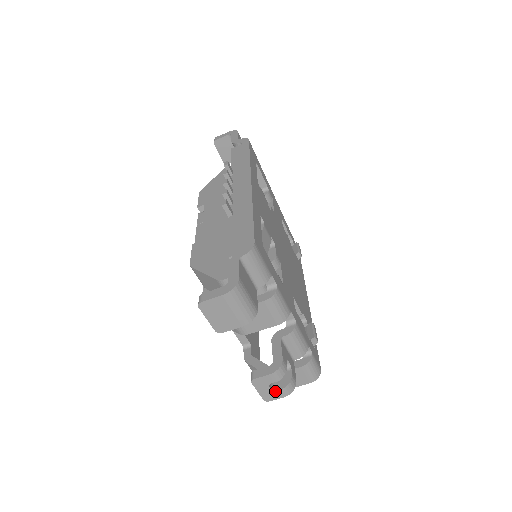
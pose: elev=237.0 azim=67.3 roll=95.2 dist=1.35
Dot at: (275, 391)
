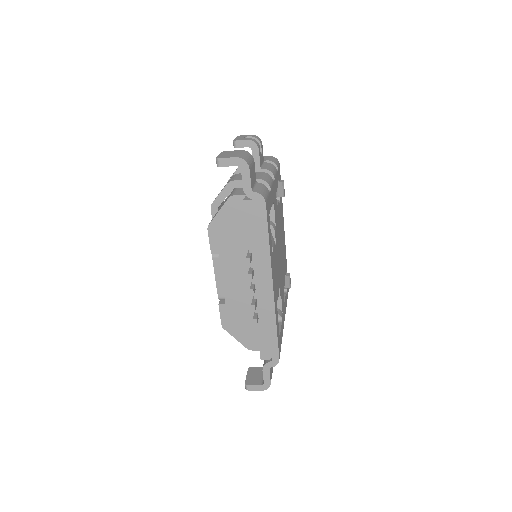
Dot at: occluded
